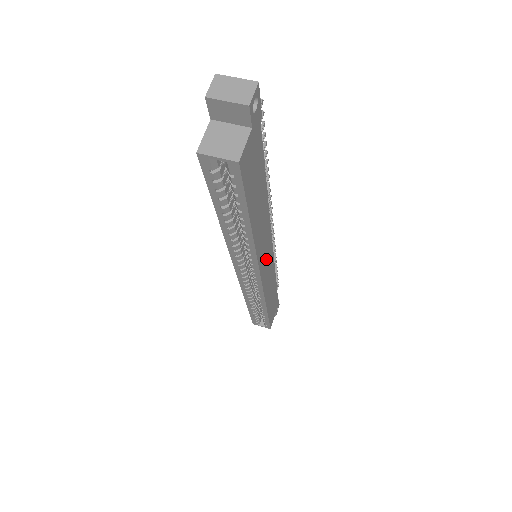
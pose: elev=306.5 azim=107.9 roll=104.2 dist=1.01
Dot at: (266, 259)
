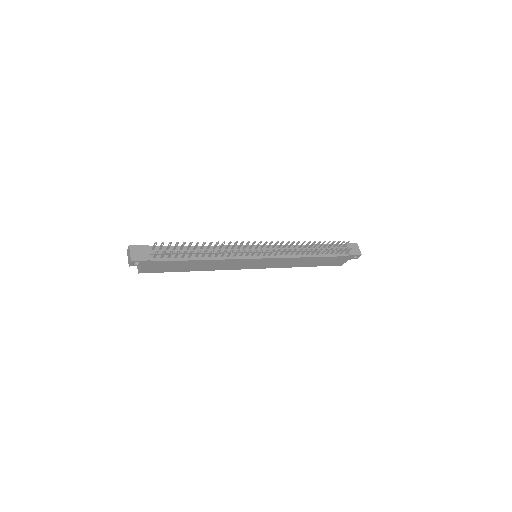
Dot at: (251, 264)
